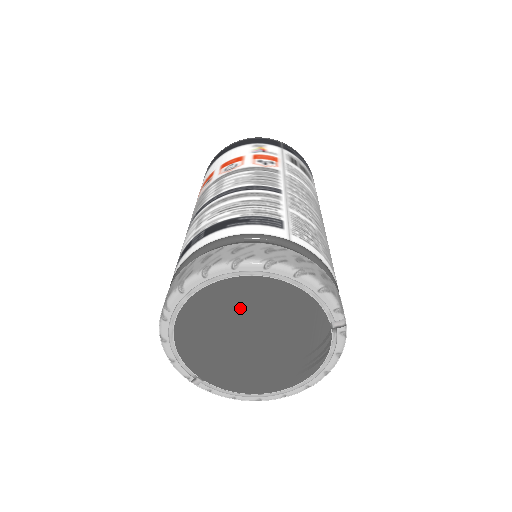
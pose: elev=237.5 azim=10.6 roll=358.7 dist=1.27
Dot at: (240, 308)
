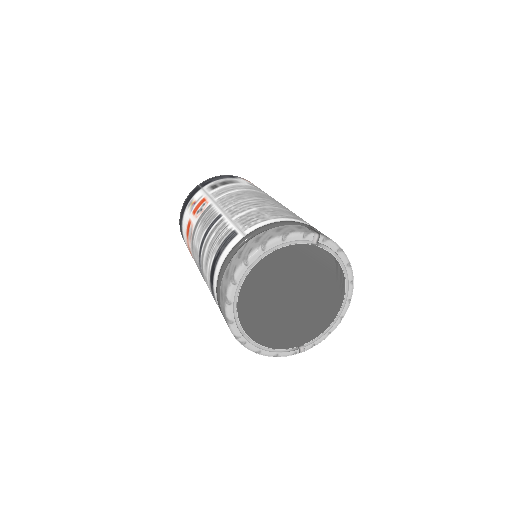
Dot at: (265, 294)
